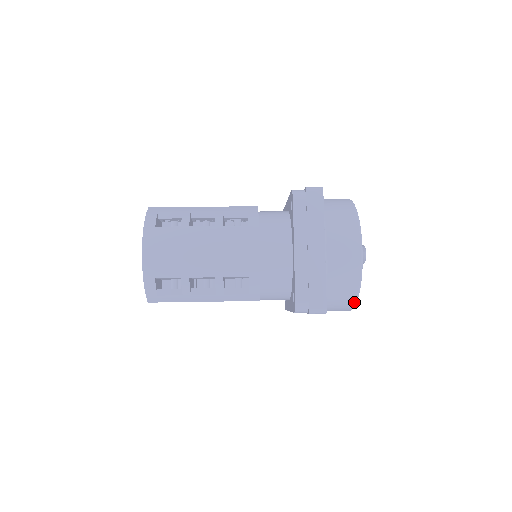
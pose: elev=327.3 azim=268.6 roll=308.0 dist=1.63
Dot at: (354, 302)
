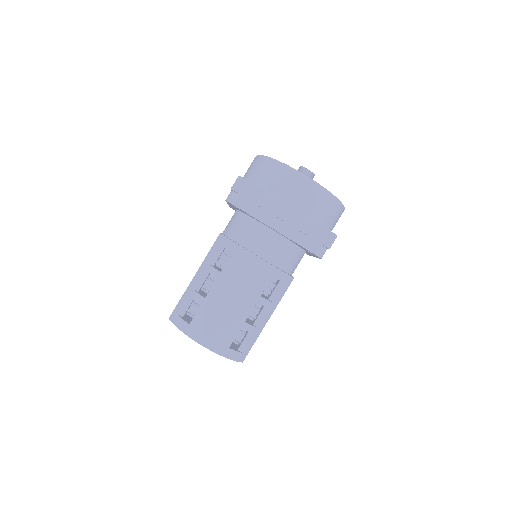
Dot at: (341, 206)
